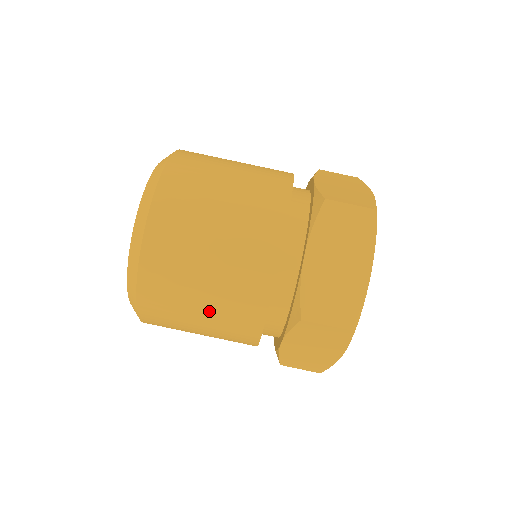
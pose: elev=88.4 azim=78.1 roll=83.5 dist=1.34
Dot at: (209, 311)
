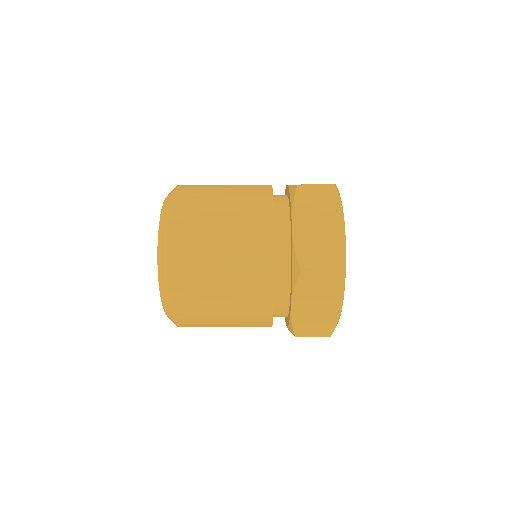
Dot at: (228, 287)
